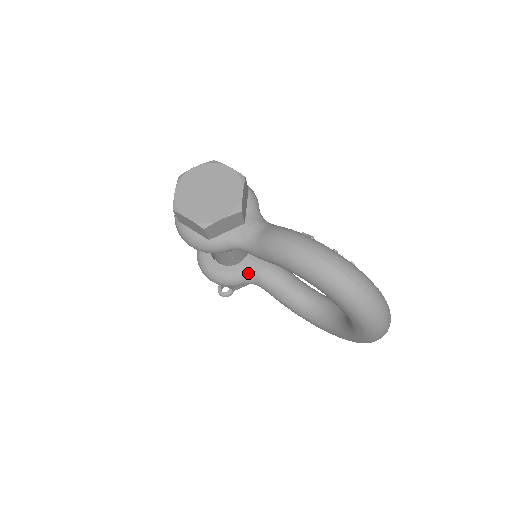
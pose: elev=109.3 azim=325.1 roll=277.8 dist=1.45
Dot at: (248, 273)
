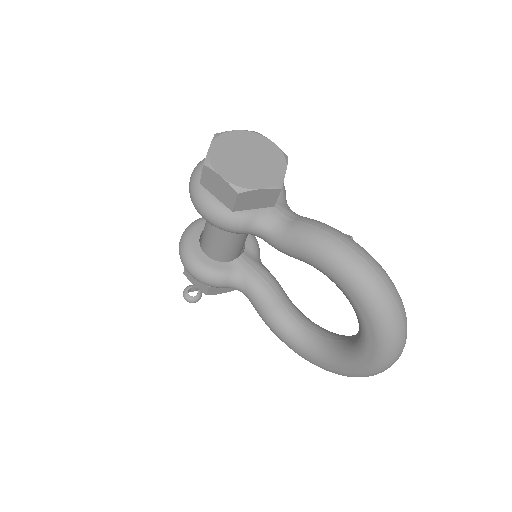
Dot at: (238, 275)
